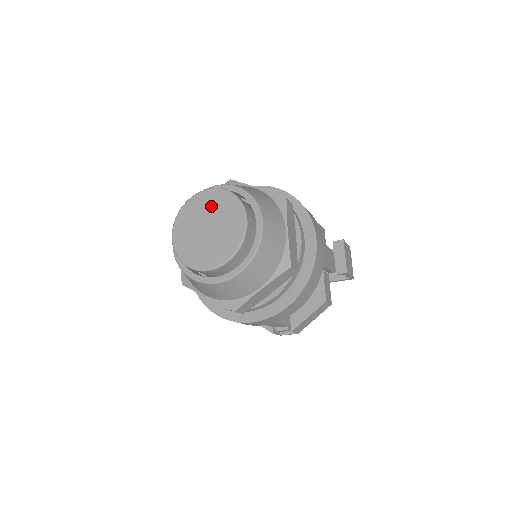
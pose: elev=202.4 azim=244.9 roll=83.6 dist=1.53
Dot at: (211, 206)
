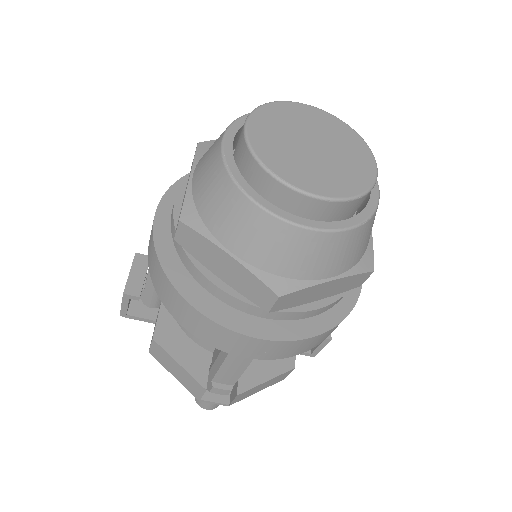
Dot at: (320, 125)
